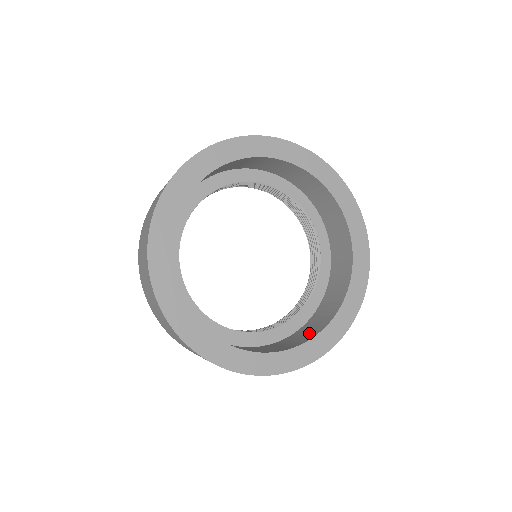
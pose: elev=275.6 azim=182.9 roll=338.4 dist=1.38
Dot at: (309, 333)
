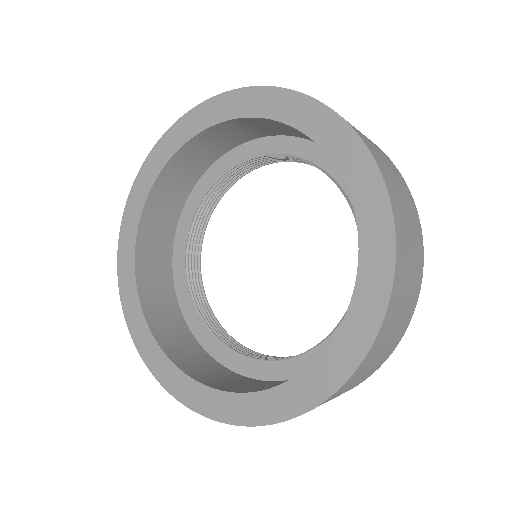
Dot at: occluded
